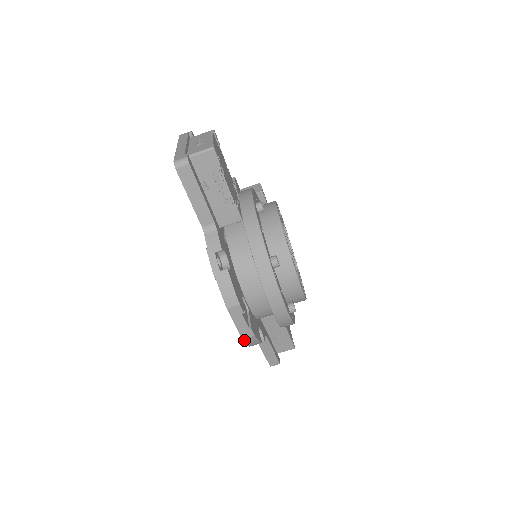
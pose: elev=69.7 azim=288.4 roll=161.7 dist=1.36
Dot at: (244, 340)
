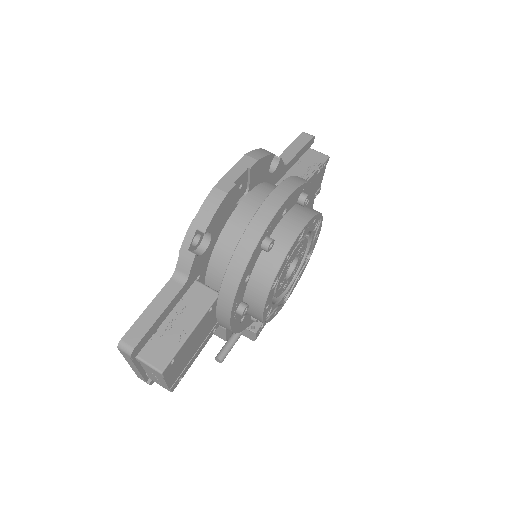
Dot at: (212, 191)
